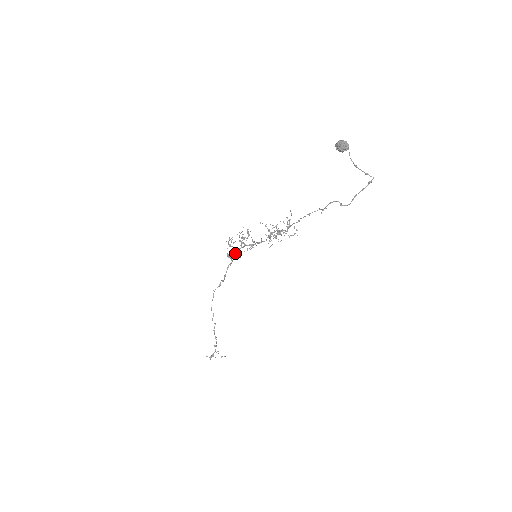
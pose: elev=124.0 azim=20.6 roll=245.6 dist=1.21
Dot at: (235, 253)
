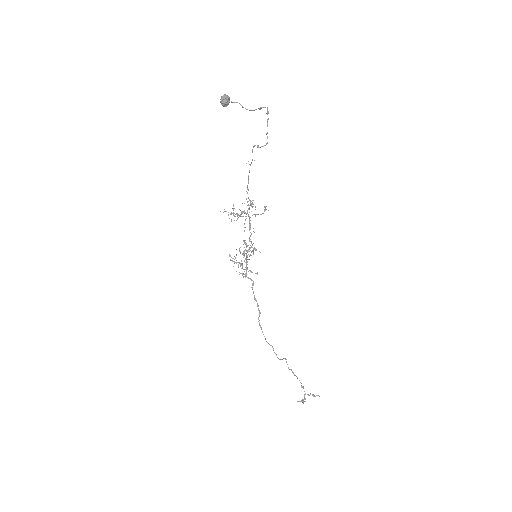
Dot at: (242, 266)
